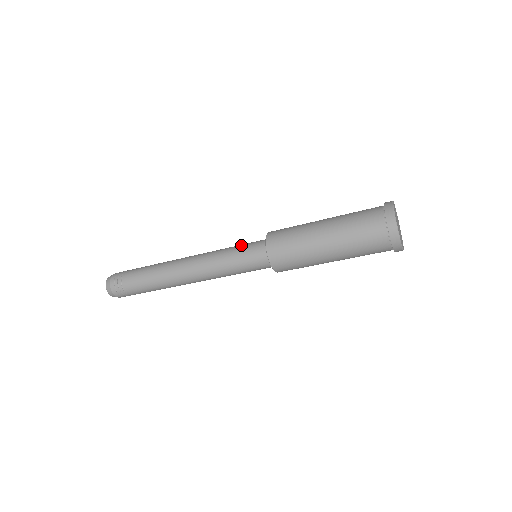
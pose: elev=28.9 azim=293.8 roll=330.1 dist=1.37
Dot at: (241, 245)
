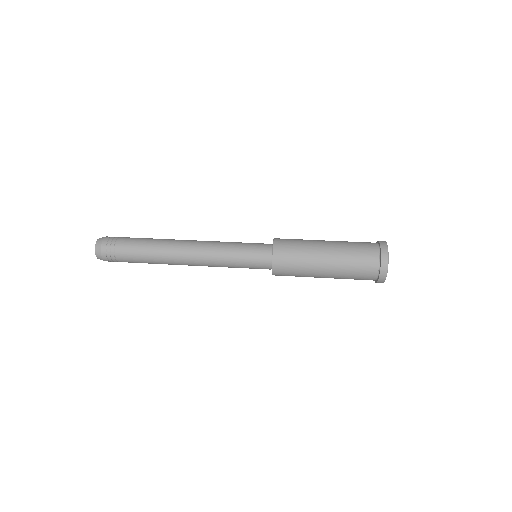
Dot at: (244, 255)
